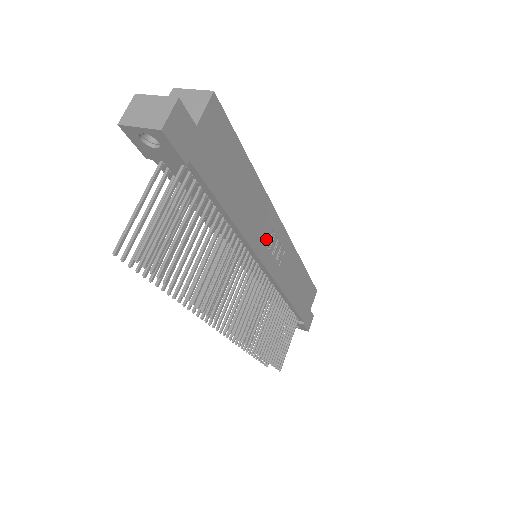
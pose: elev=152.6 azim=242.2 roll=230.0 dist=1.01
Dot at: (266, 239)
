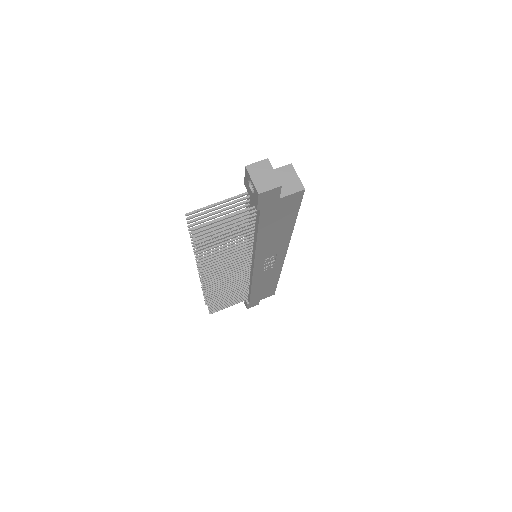
Dot at: (268, 256)
